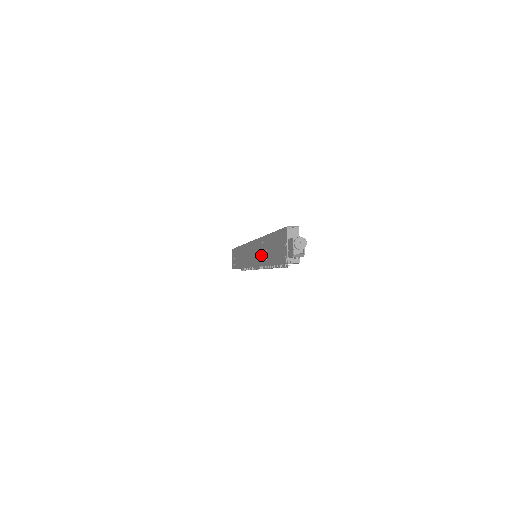
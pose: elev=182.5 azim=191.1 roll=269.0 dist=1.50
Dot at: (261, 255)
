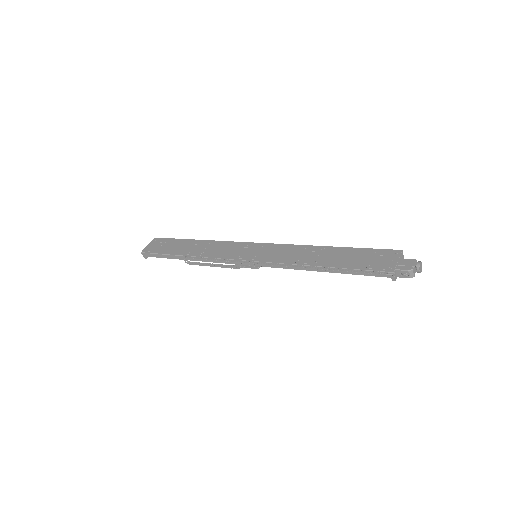
Dot at: (295, 256)
